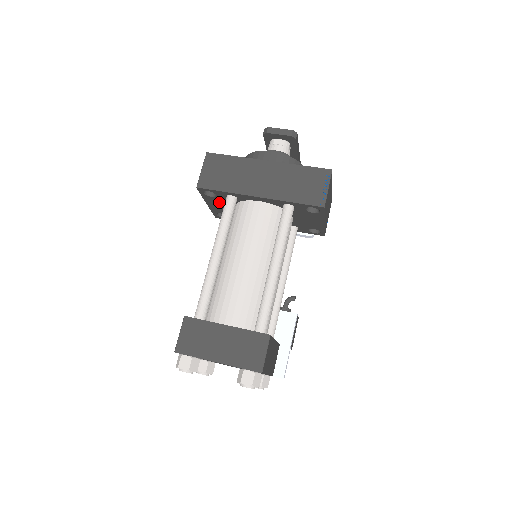
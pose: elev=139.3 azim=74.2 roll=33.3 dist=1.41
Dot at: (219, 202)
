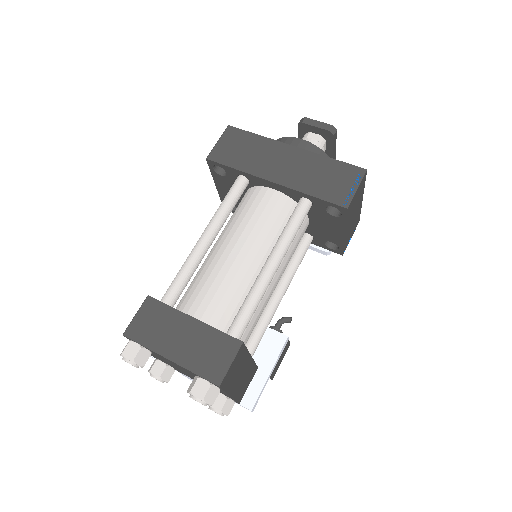
Dot at: (229, 185)
